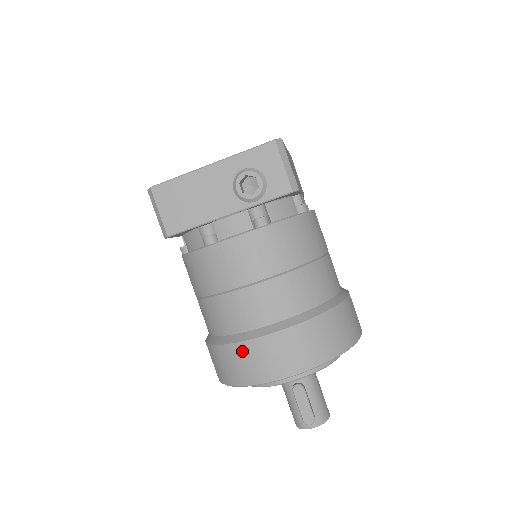
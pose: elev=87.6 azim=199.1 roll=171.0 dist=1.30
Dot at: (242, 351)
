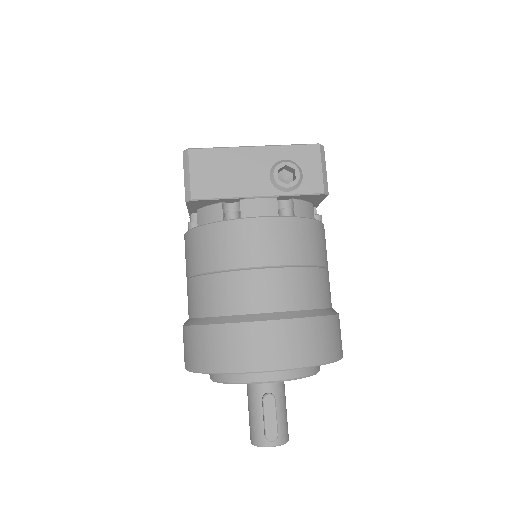
Dot at: (237, 333)
